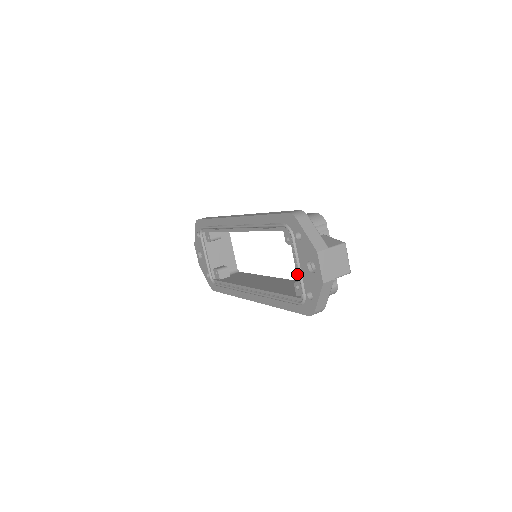
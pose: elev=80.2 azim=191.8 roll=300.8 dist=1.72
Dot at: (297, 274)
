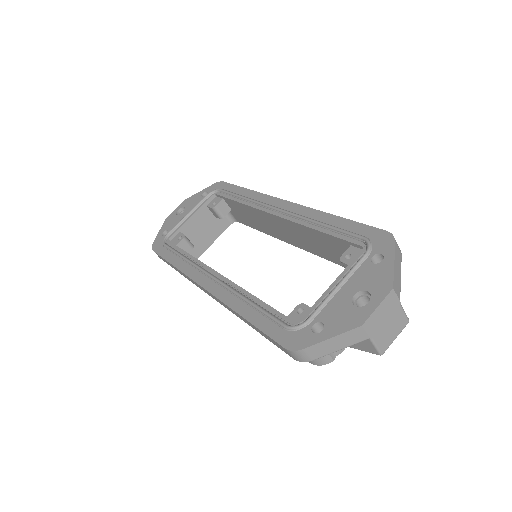
Dot at: (324, 294)
